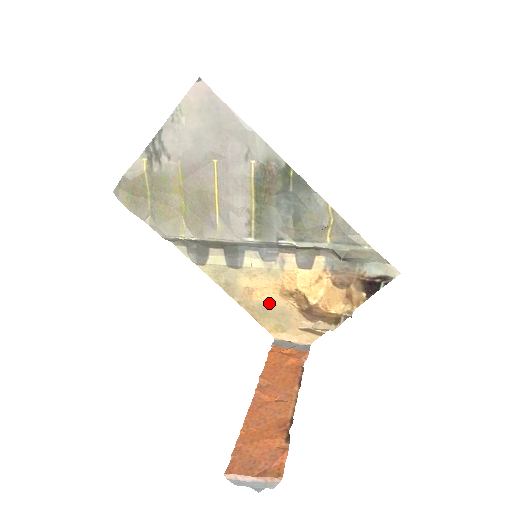
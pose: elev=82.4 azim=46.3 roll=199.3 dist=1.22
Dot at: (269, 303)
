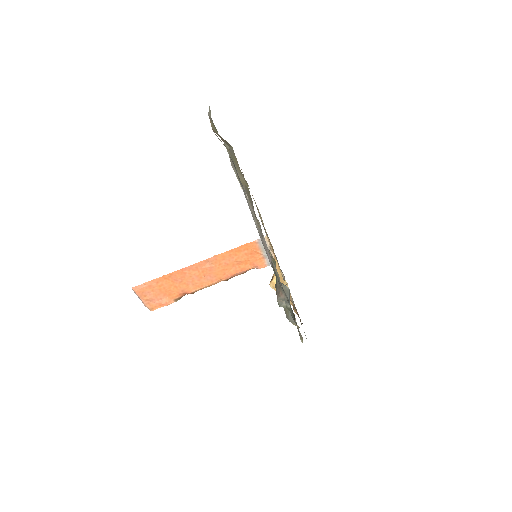
Dot at: (269, 241)
